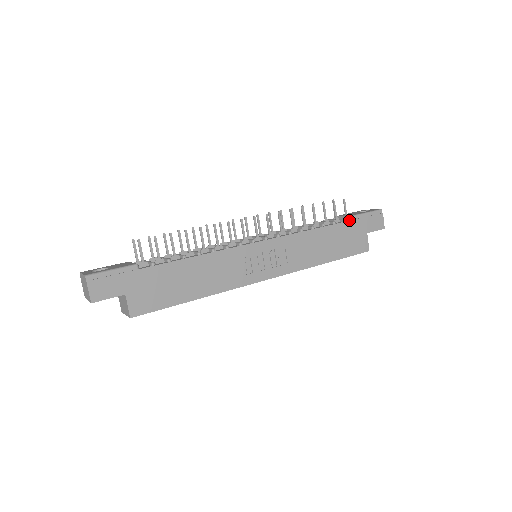
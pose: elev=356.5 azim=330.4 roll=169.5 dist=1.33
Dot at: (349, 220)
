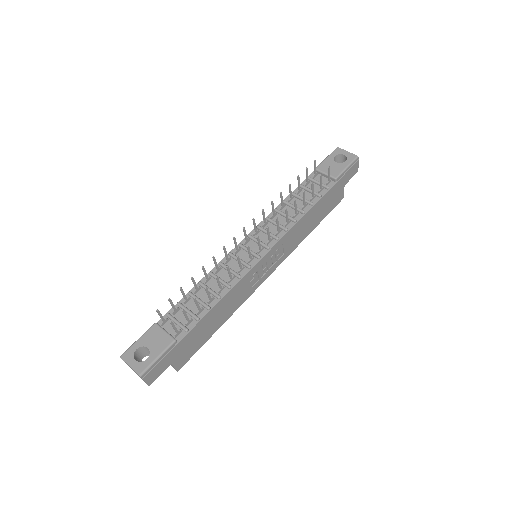
Dot at: (332, 185)
